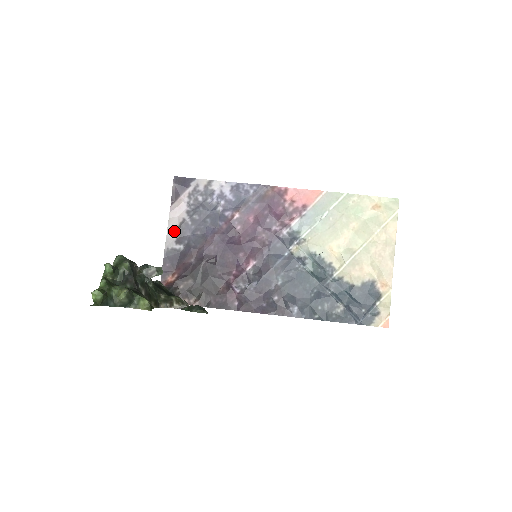
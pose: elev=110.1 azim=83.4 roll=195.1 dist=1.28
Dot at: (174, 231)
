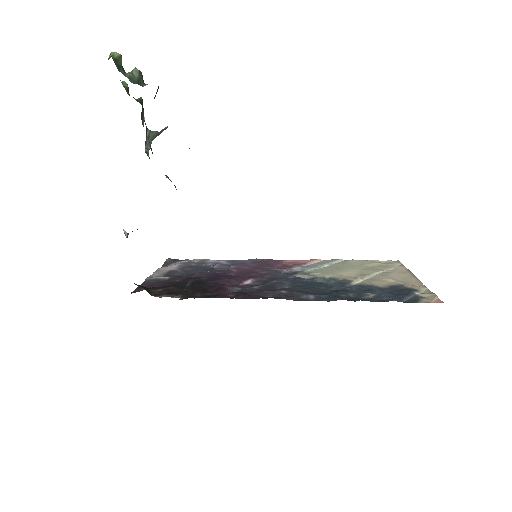
Dot at: (161, 274)
